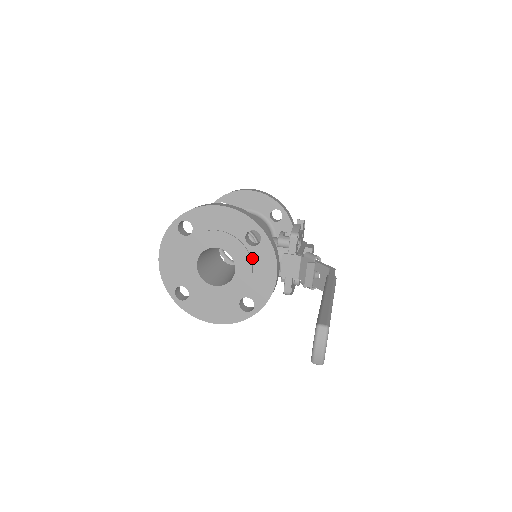
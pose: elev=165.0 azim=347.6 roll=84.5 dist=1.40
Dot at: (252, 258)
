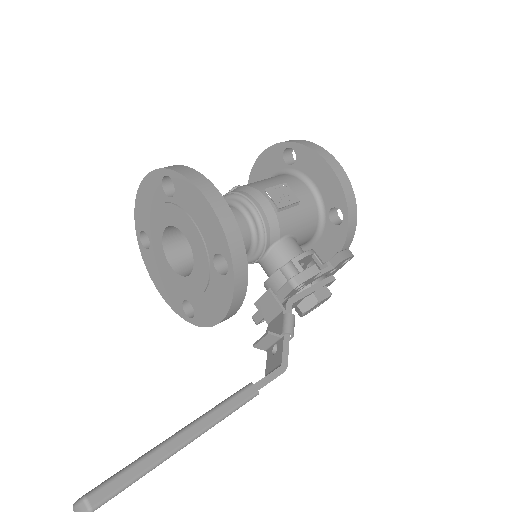
Dot at: (211, 280)
